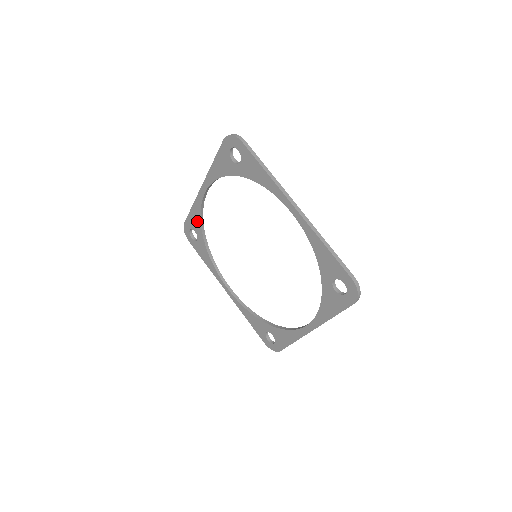
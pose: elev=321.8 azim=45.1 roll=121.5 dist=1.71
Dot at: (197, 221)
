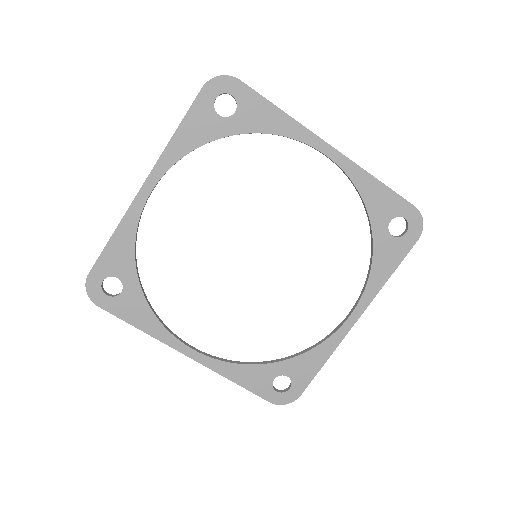
Dot at: (125, 254)
